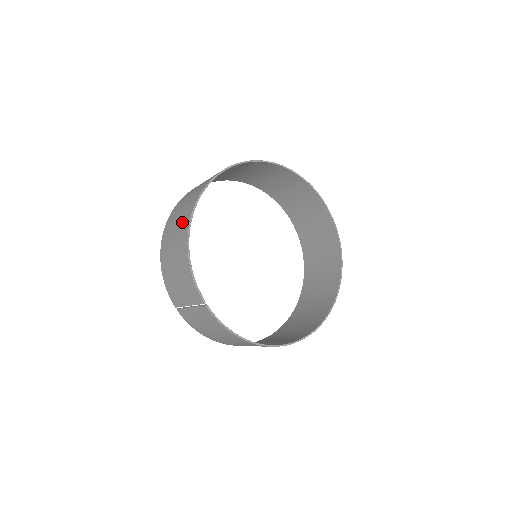
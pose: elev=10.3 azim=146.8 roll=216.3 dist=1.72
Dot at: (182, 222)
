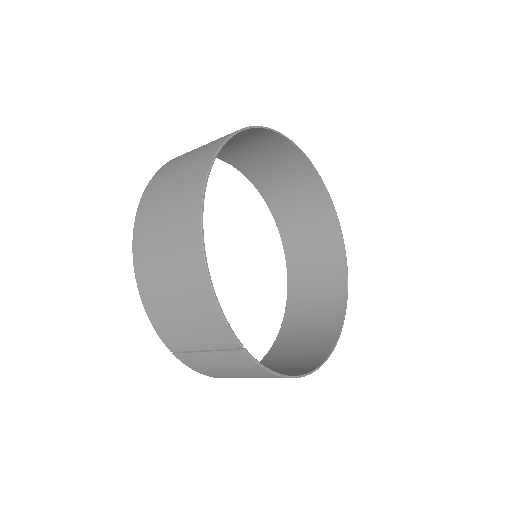
Dot at: (180, 233)
